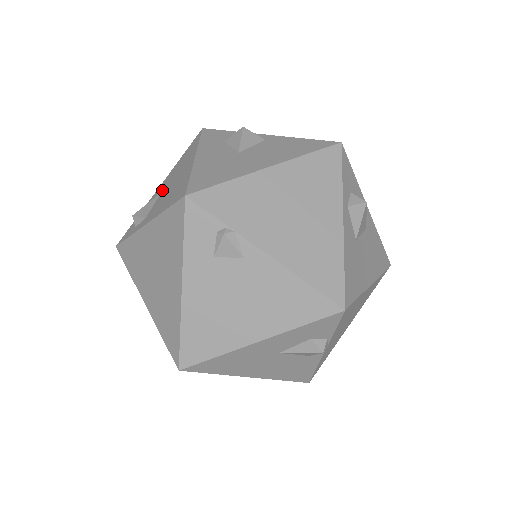
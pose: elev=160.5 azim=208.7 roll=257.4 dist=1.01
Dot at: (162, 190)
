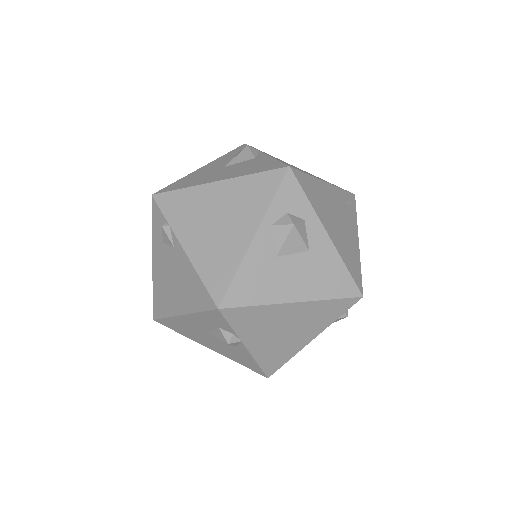
Dot at: occluded
